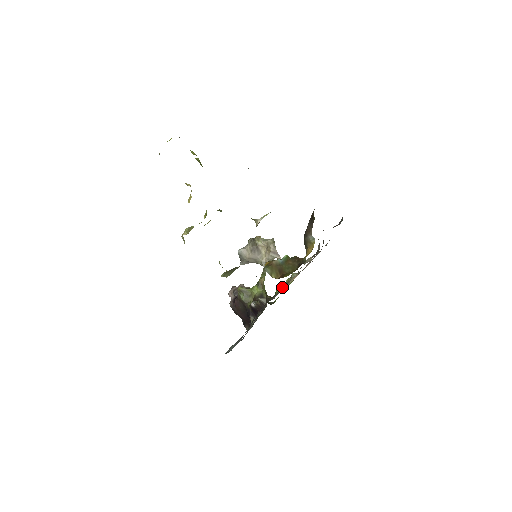
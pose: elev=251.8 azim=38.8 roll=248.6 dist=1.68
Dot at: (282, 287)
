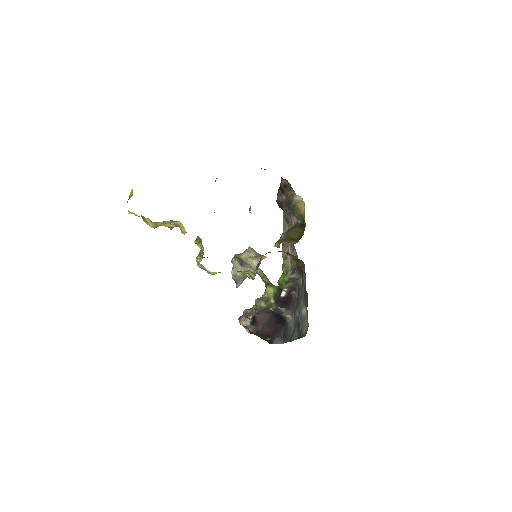
Dot at: (294, 263)
